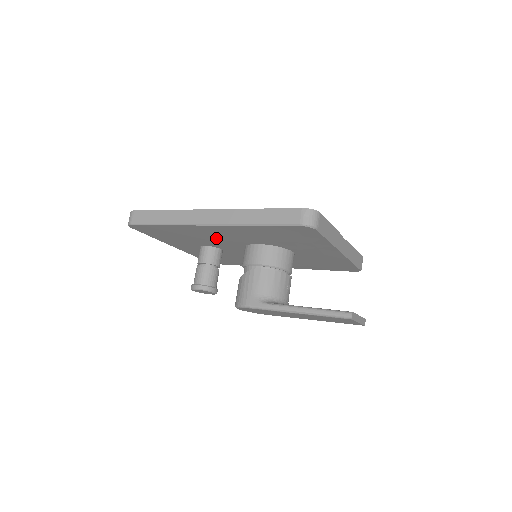
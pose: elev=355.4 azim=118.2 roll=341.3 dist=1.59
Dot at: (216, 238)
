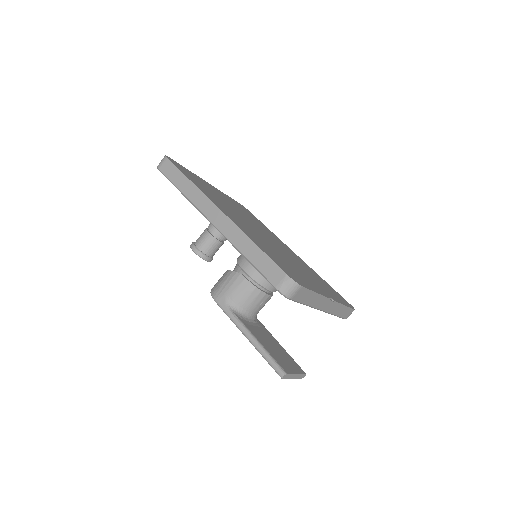
Dot at: occluded
